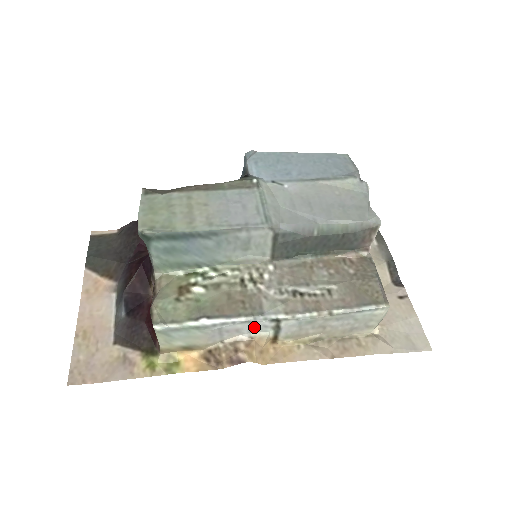
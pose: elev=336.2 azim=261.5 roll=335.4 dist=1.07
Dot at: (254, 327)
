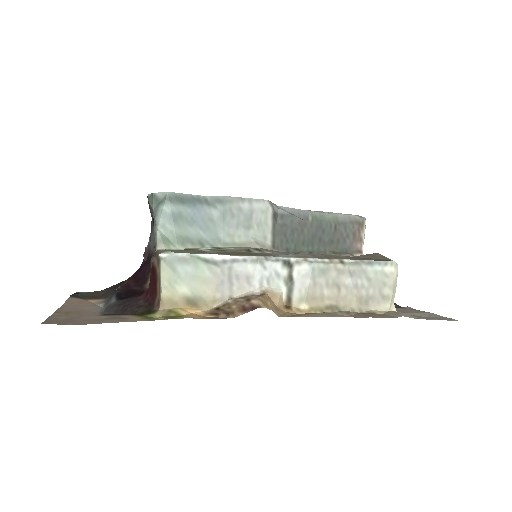
Dot at: (266, 274)
